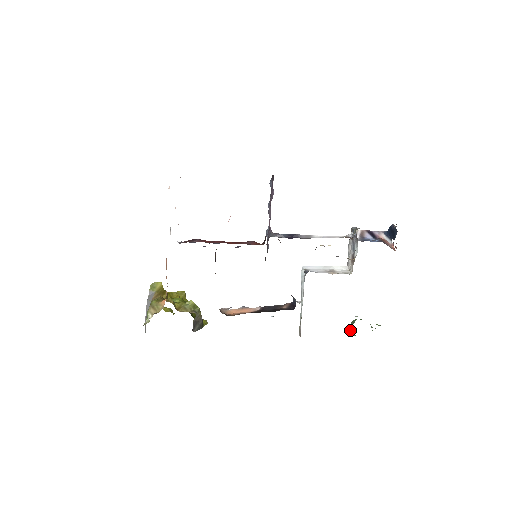
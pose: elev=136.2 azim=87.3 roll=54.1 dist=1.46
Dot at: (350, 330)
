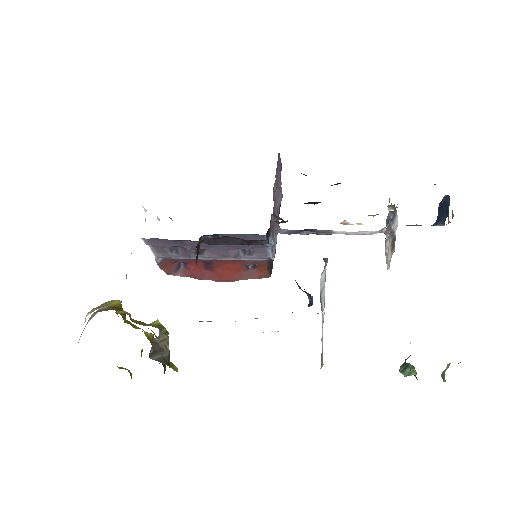
Dot at: (405, 367)
